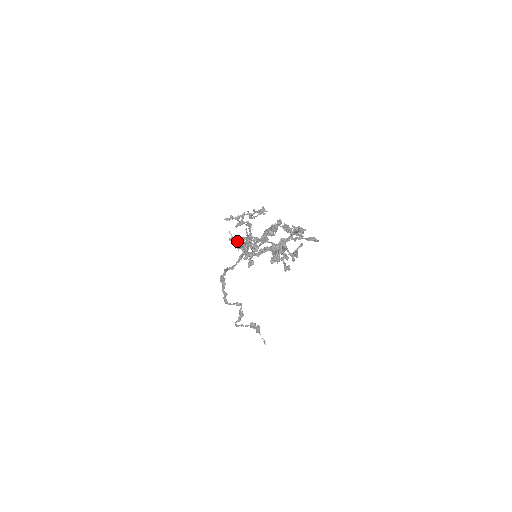
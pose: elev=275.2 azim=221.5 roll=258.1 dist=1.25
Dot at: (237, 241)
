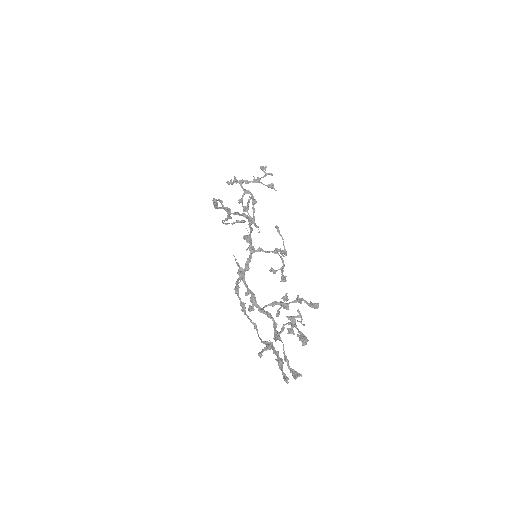
Dot at: (242, 309)
